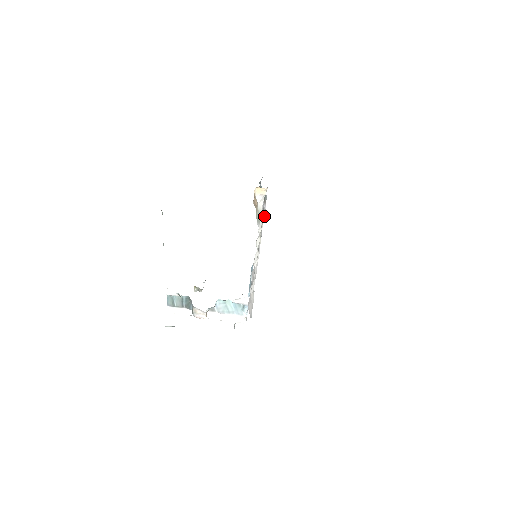
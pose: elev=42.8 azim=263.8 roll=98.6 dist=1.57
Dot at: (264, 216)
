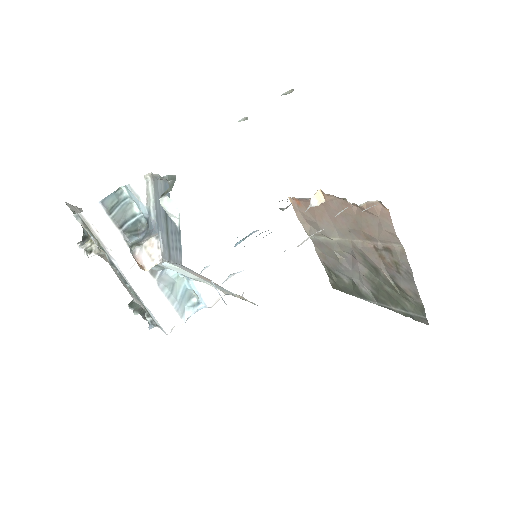
Dot at: occluded
